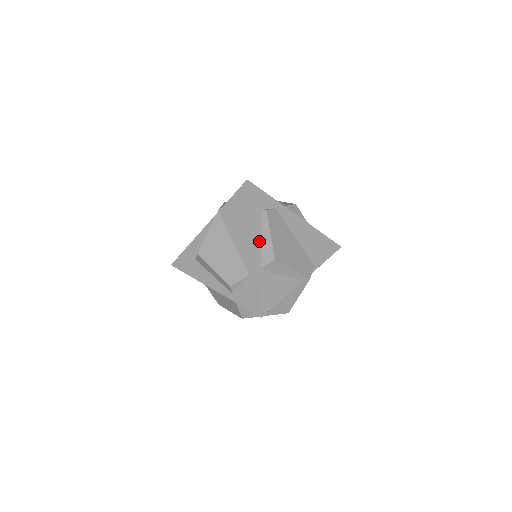
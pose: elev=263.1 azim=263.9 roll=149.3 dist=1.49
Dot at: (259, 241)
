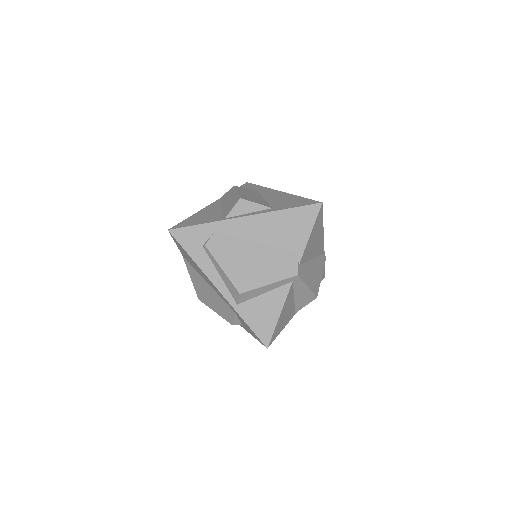
Dot at: (219, 280)
